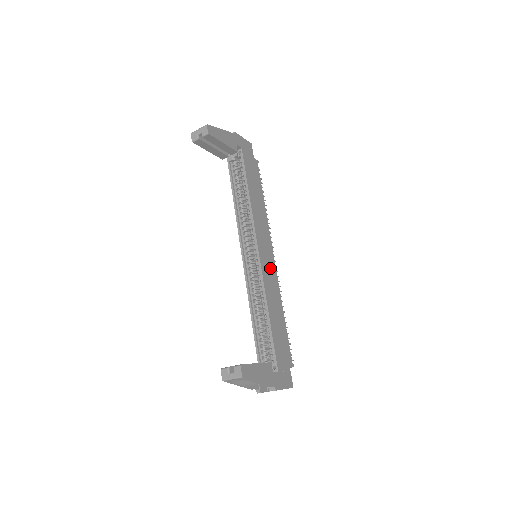
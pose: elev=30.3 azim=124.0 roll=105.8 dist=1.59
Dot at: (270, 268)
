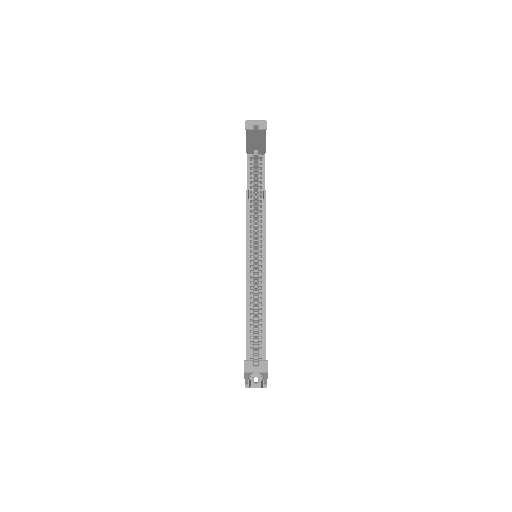
Dot at: occluded
